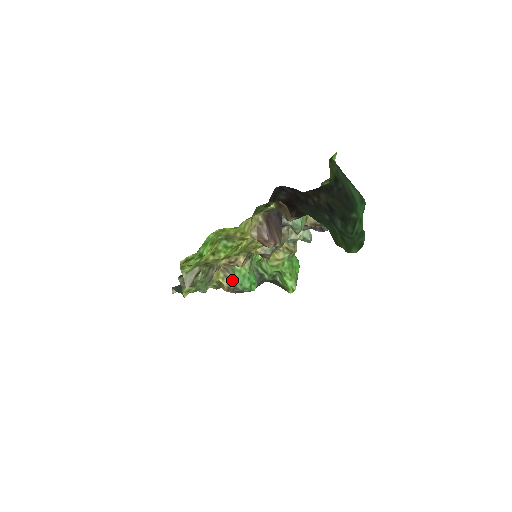
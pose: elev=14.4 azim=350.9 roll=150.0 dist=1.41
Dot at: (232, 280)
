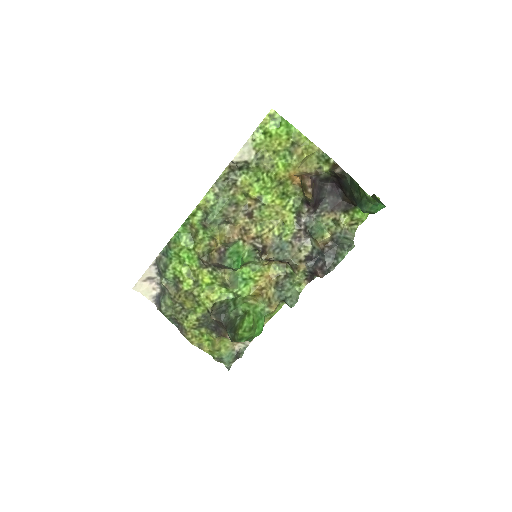
Dot at: (227, 246)
